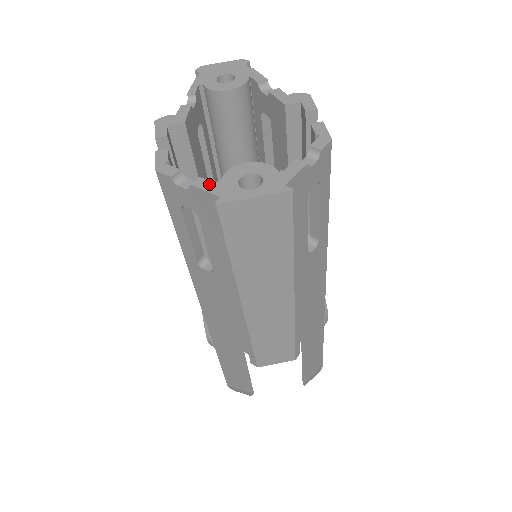
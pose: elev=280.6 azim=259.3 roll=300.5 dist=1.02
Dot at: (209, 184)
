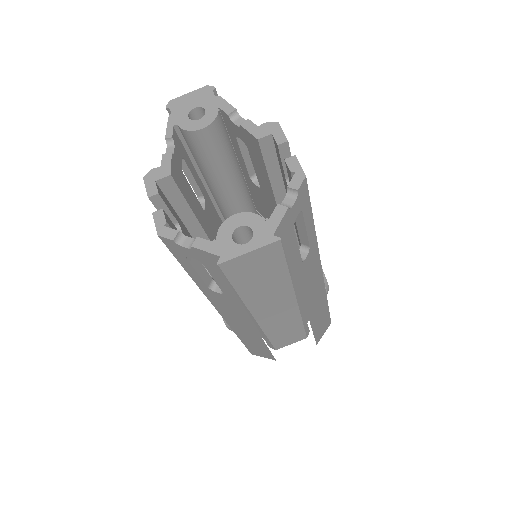
Dot at: (207, 244)
